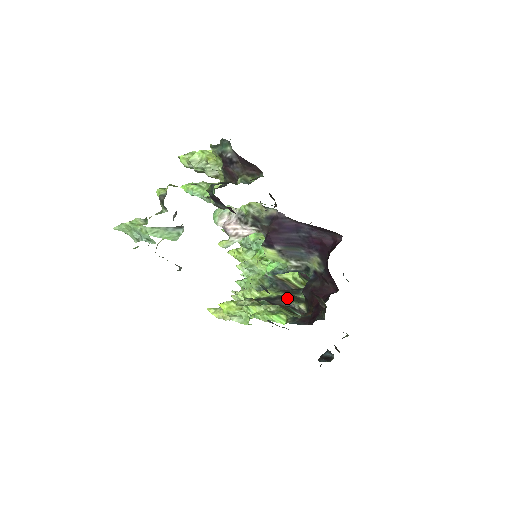
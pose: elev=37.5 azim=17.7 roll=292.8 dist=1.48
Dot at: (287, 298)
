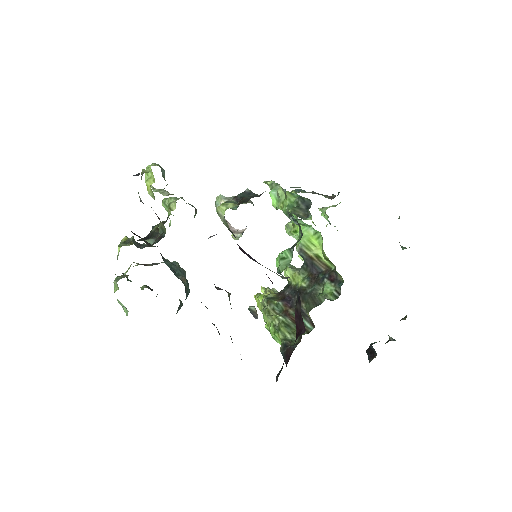
Dot at: (303, 296)
